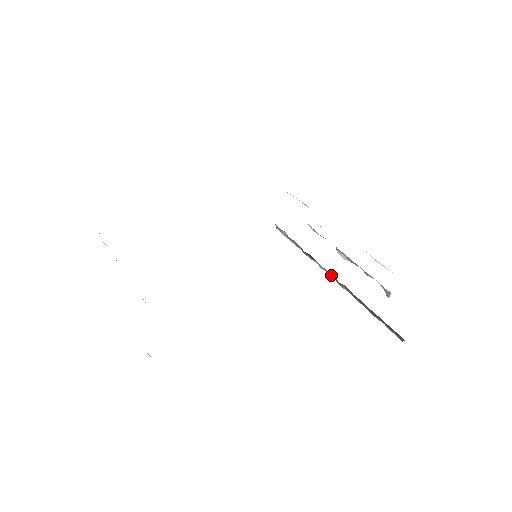
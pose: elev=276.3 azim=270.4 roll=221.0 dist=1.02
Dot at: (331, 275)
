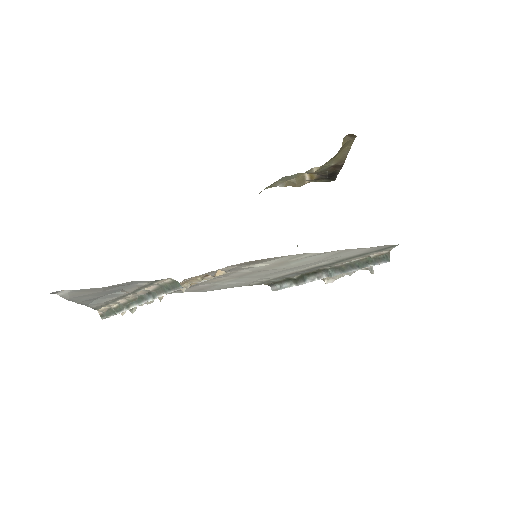
Dot at: (322, 276)
